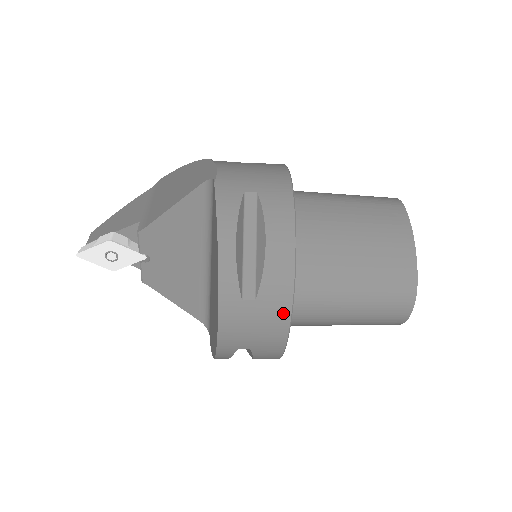
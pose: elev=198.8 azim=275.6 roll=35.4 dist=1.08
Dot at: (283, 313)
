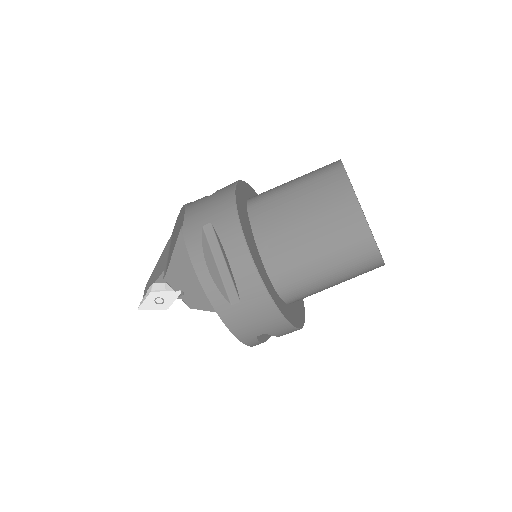
Dot at: (266, 302)
